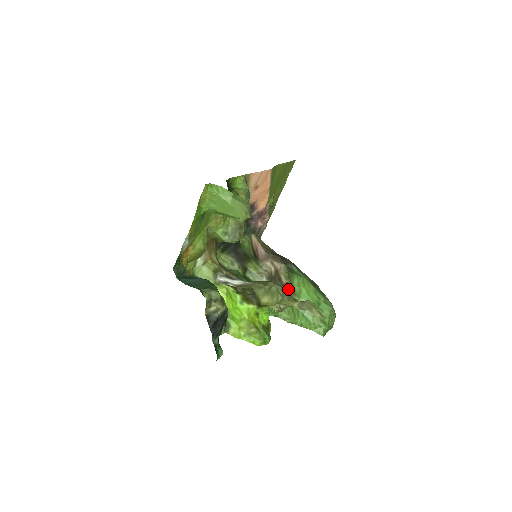
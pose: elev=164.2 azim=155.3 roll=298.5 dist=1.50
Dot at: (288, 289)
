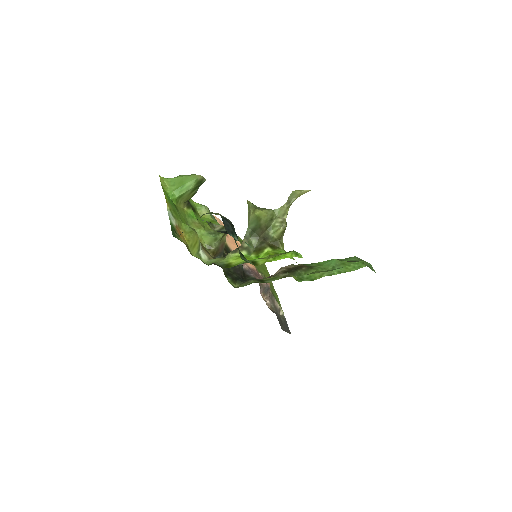
Dot at: (306, 267)
